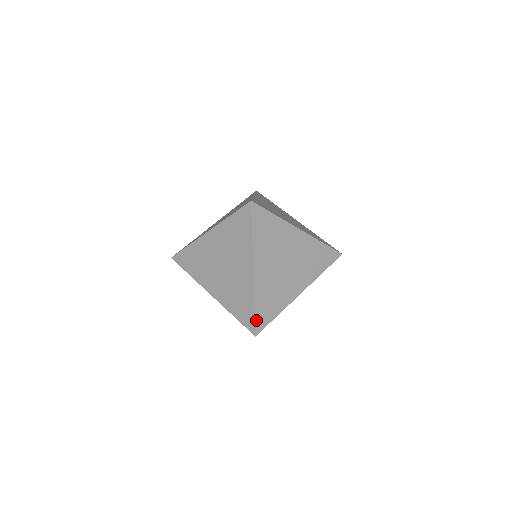
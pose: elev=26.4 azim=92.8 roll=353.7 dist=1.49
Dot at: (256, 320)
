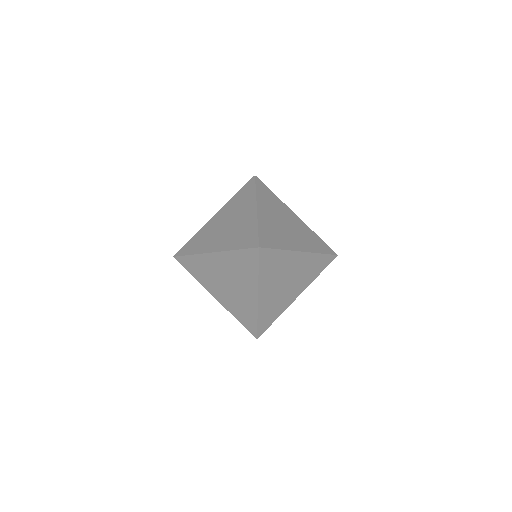
Dot at: (258, 329)
